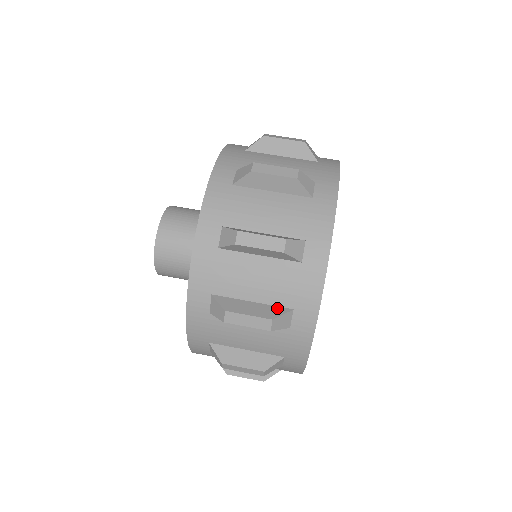
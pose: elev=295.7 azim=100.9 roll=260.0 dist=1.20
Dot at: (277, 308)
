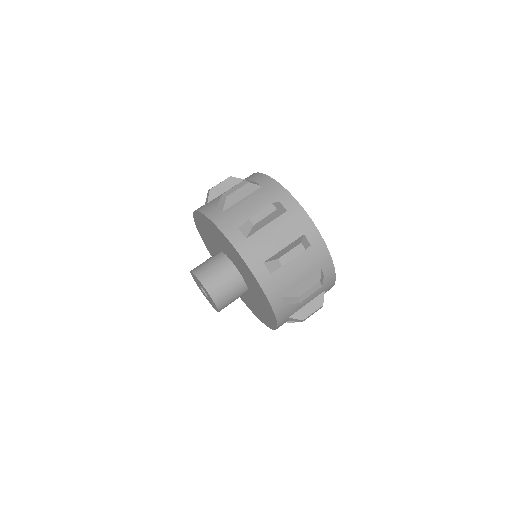
Dot at: occluded
